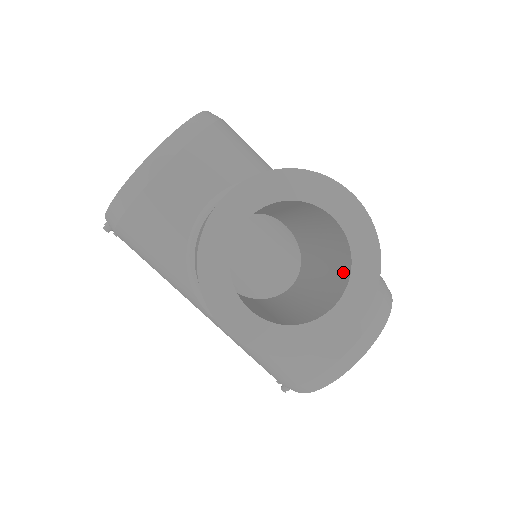
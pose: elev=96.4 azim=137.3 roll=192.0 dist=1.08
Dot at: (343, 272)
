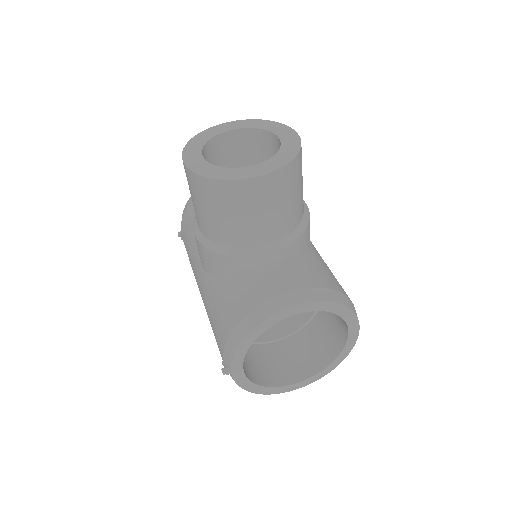
Dot at: occluded
